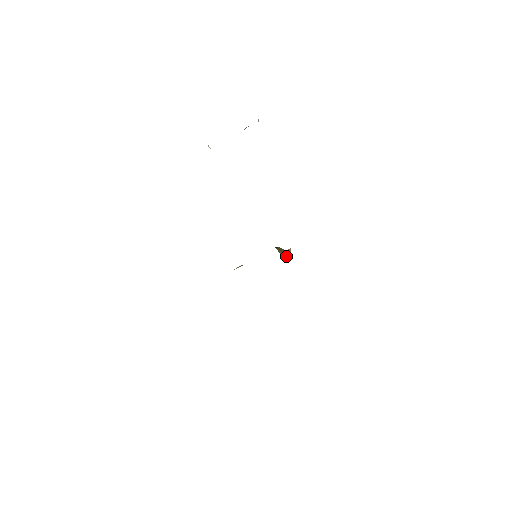
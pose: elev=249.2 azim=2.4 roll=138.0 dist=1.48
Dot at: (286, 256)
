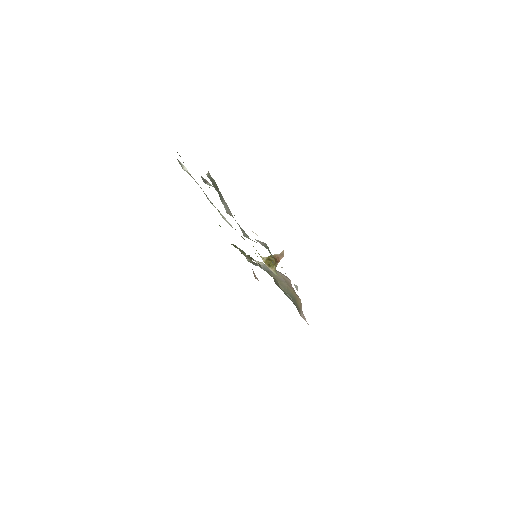
Dot at: occluded
